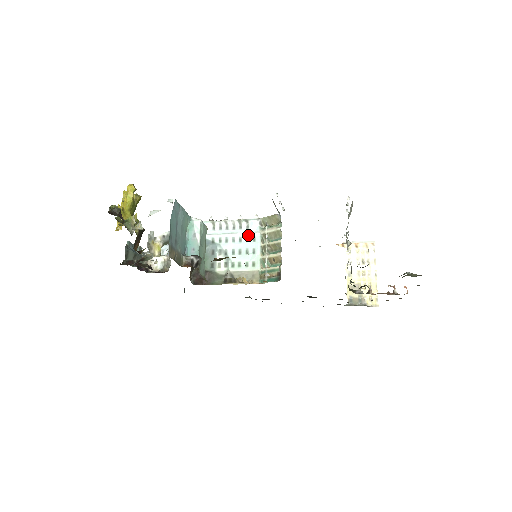
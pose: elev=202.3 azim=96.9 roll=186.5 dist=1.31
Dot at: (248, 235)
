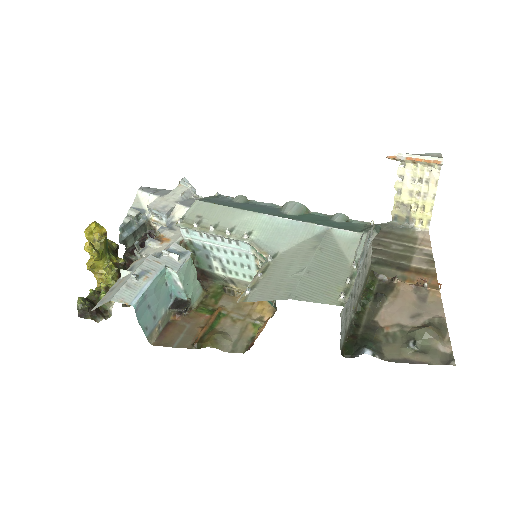
Dot at: (240, 252)
